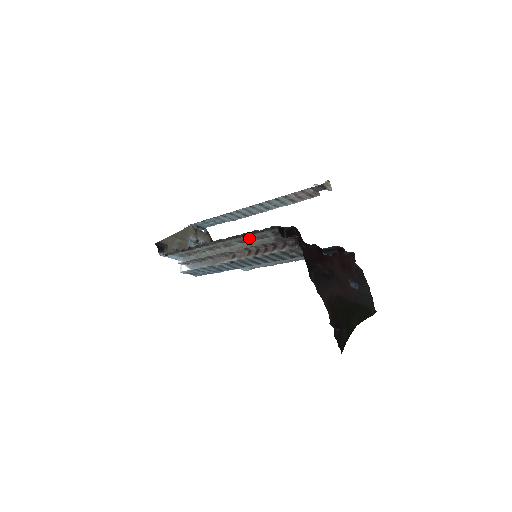
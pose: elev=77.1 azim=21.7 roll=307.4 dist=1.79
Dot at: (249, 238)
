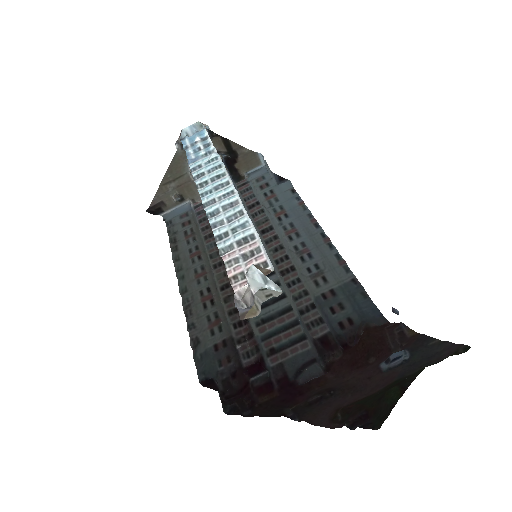
Dot at: (206, 307)
